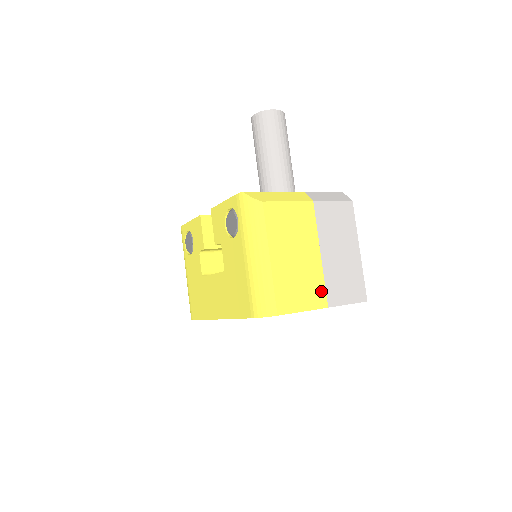
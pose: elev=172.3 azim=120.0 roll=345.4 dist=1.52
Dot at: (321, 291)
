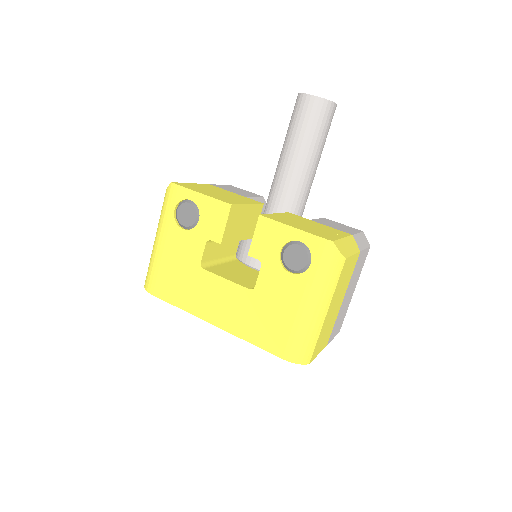
Dot at: (330, 333)
